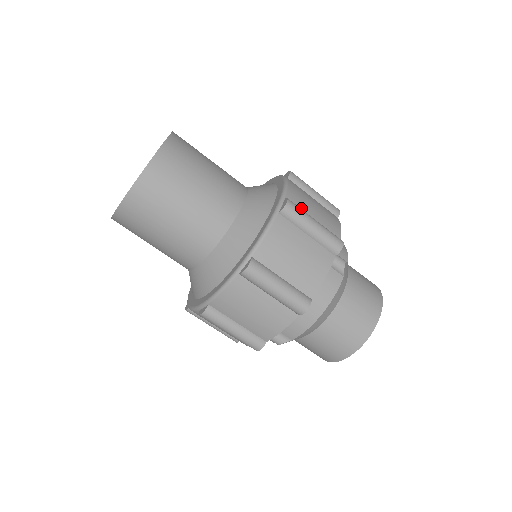
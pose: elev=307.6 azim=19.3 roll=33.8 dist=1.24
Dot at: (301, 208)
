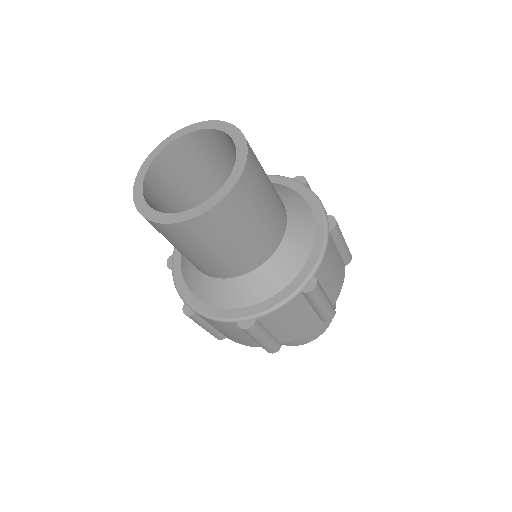
Dot at: (322, 281)
